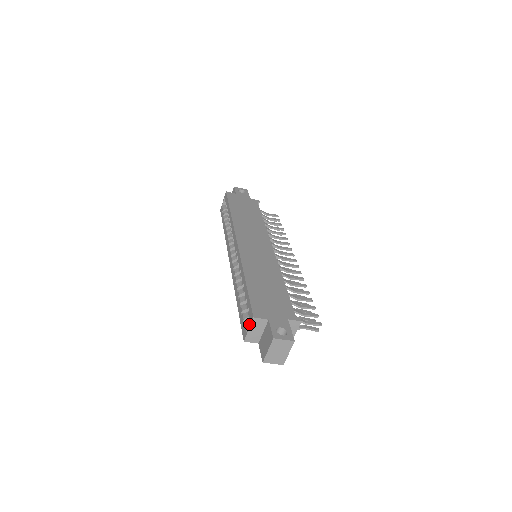
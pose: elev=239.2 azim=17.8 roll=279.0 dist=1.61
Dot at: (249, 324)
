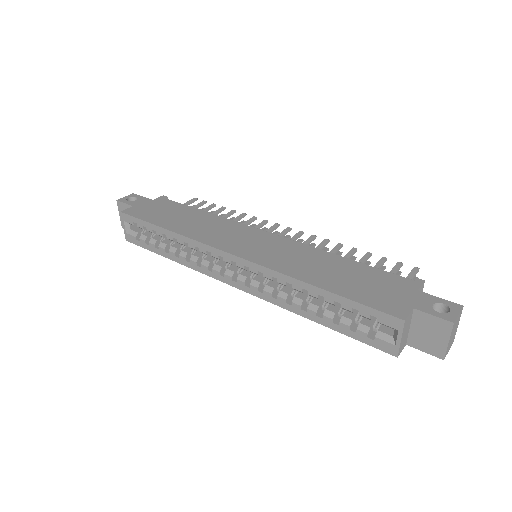
Dot at: (397, 333)
